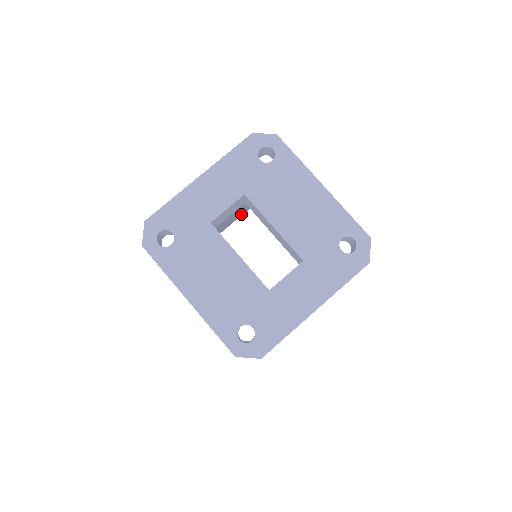
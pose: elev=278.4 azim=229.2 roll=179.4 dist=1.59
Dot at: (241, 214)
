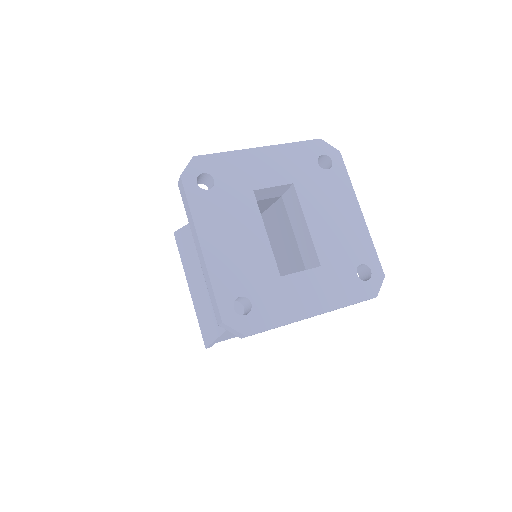
Dot at: occluded
